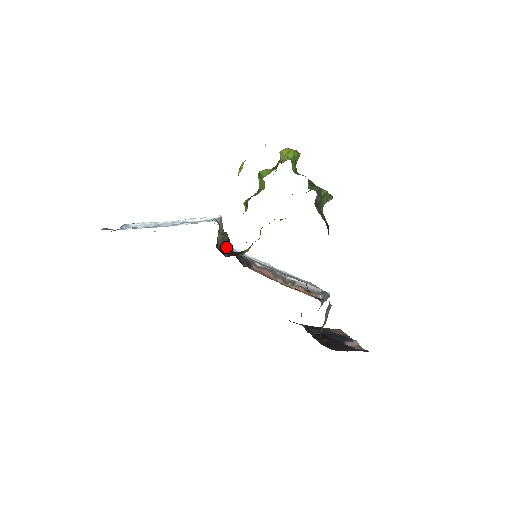
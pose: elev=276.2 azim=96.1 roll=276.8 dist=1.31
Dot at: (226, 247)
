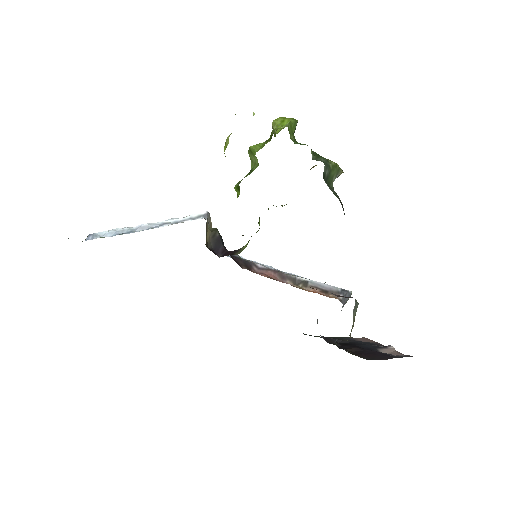
Dot at: (218, 246)
